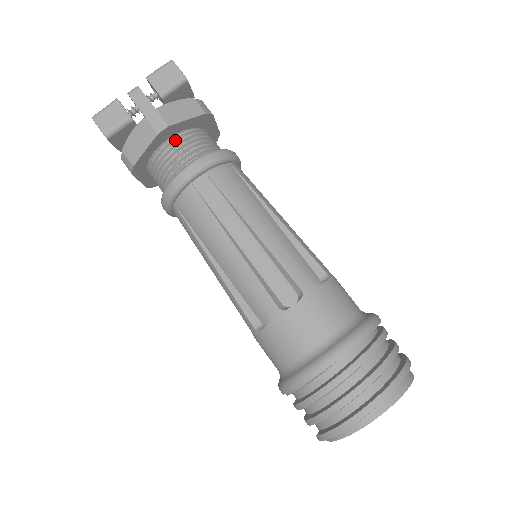
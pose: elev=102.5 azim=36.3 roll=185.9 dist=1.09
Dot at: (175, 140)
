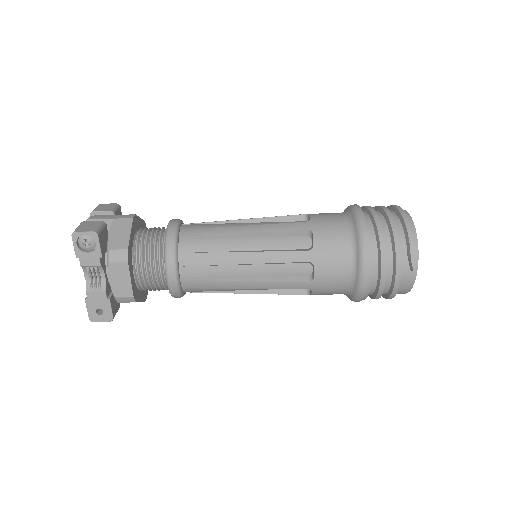
Dot at: (141, 230)
